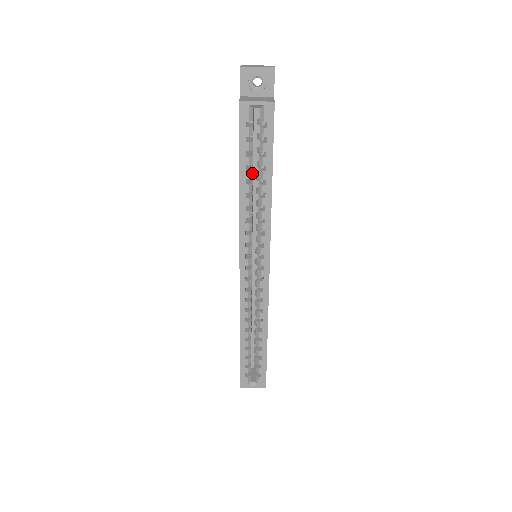
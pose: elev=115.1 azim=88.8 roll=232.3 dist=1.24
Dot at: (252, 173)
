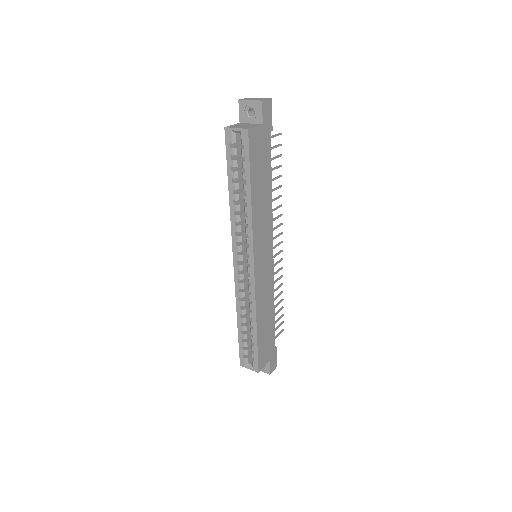
Dot at: (238, 185)
